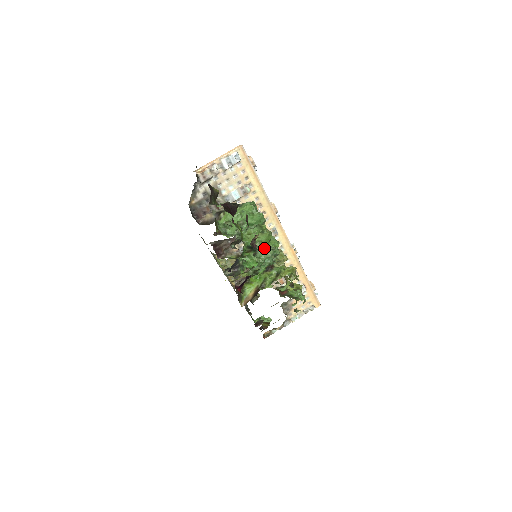
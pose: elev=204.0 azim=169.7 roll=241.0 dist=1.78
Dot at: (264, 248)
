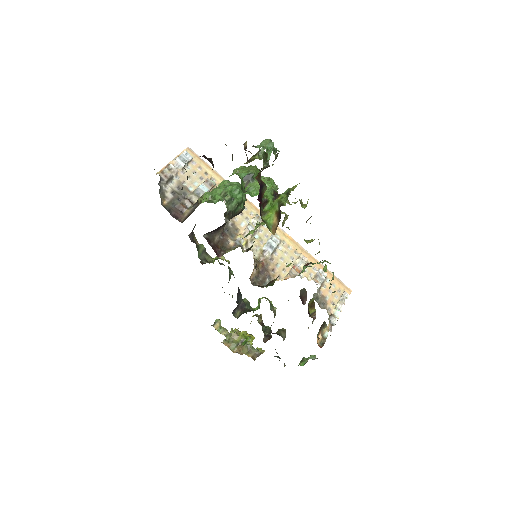
Dot at: (259, 149)
